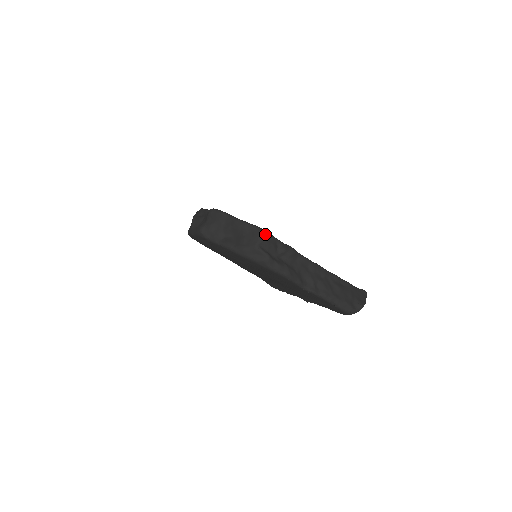
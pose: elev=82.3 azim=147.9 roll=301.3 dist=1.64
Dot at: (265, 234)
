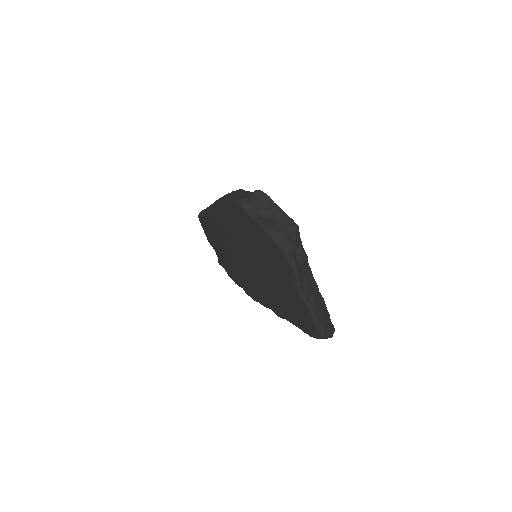
Dot at: (298, 229)
